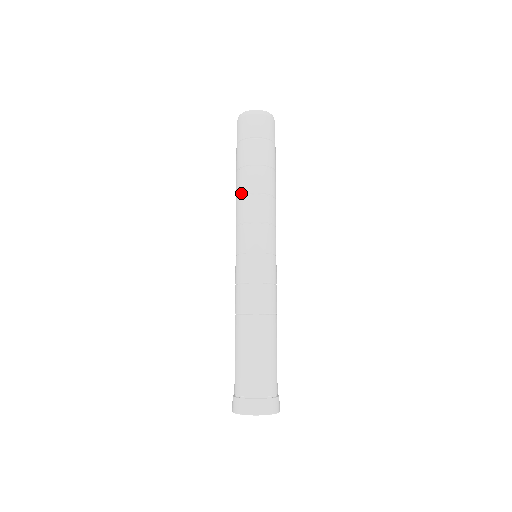
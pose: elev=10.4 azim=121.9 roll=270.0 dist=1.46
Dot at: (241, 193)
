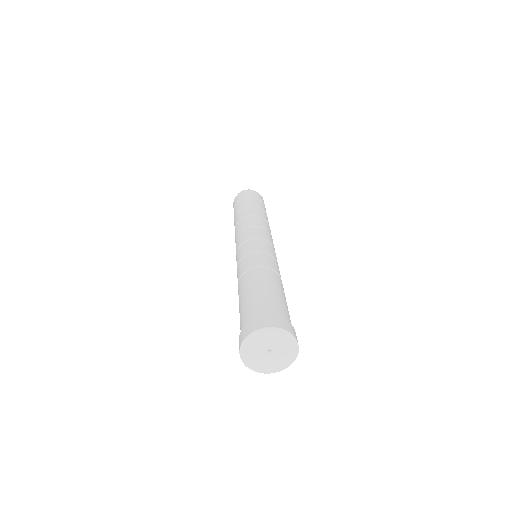
Dot at: (249, 215)
